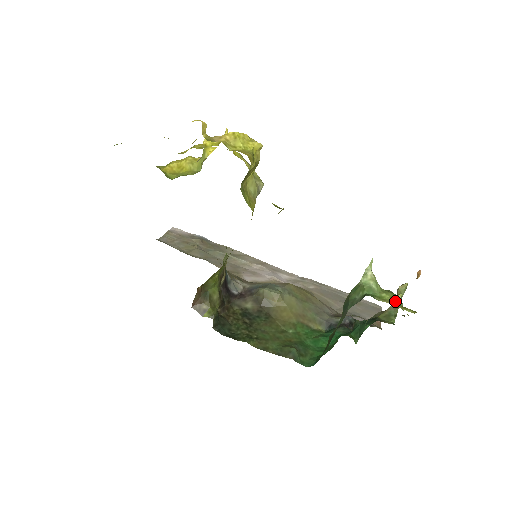
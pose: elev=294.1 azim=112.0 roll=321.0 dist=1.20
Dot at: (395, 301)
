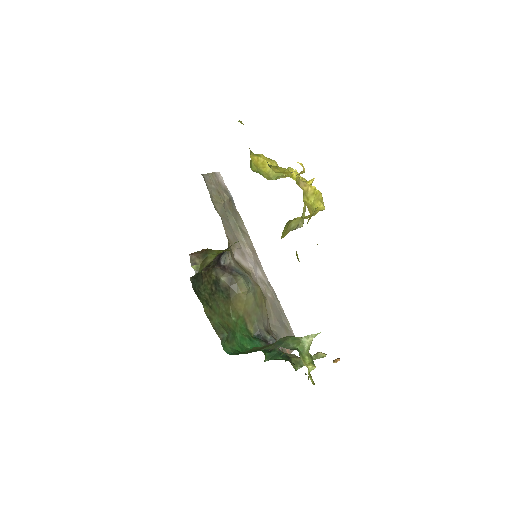
Dot at: (309, 368)
